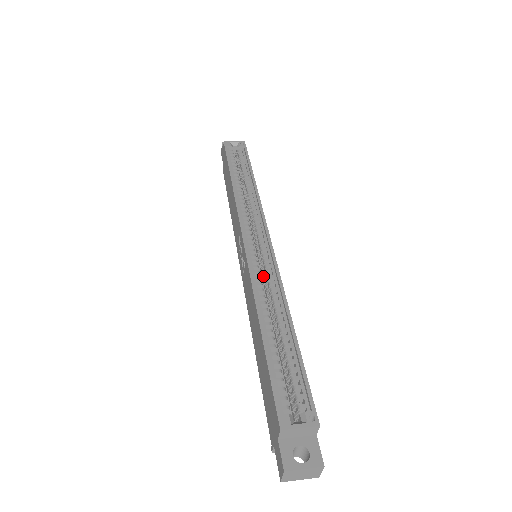
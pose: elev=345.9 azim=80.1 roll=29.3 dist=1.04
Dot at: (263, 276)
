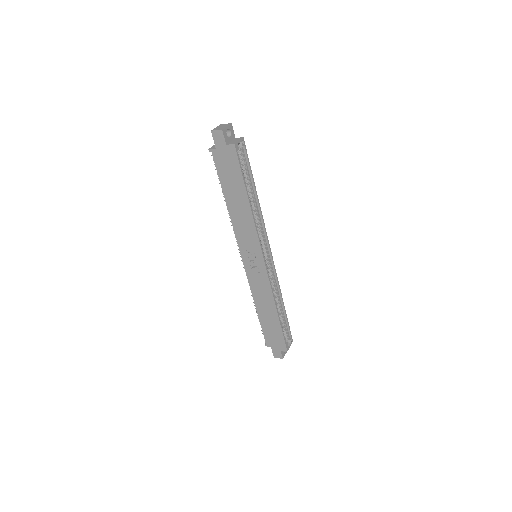
Dot at: occluded
